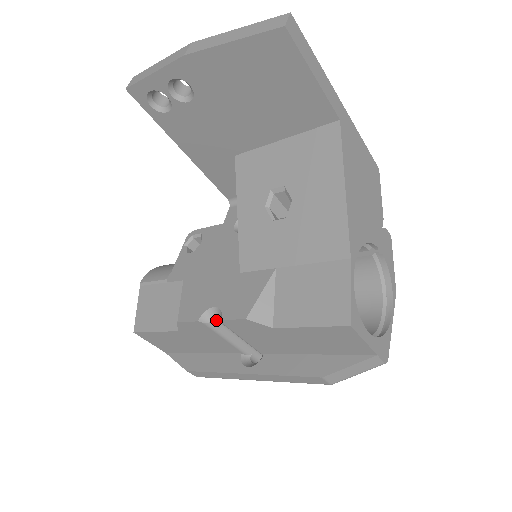
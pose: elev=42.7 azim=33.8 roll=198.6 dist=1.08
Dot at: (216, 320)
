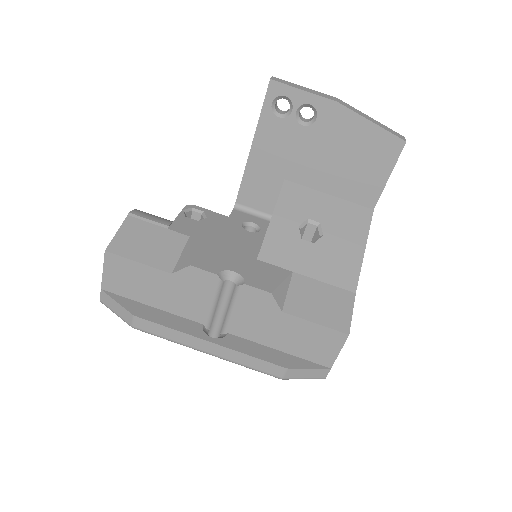
Dot at: (227, 283)
